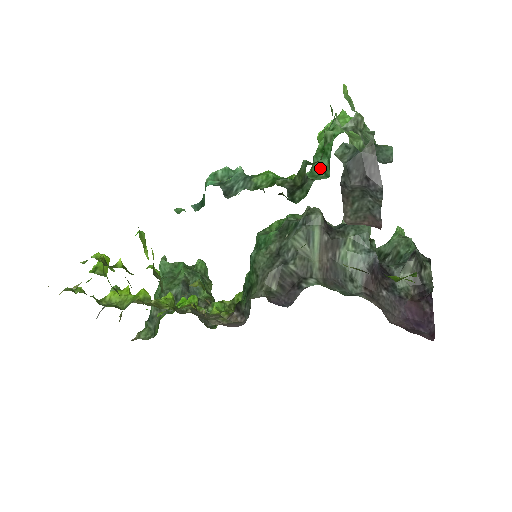
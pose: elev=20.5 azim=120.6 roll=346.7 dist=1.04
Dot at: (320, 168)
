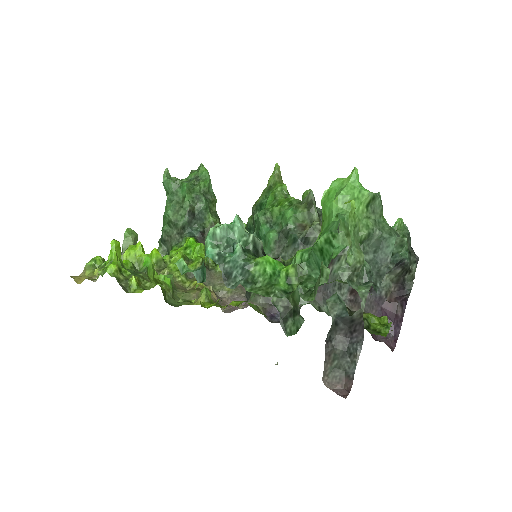
Dot at: (317, 264)
